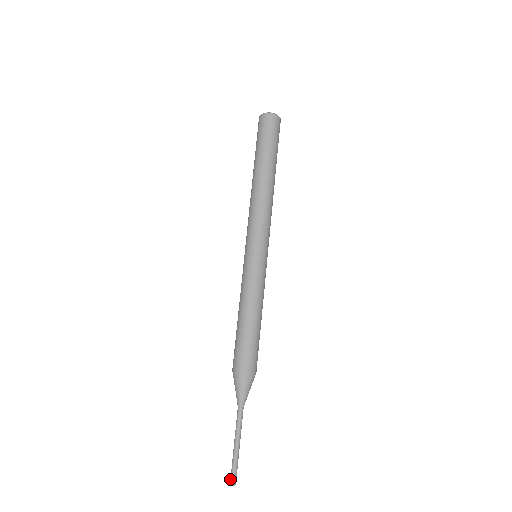
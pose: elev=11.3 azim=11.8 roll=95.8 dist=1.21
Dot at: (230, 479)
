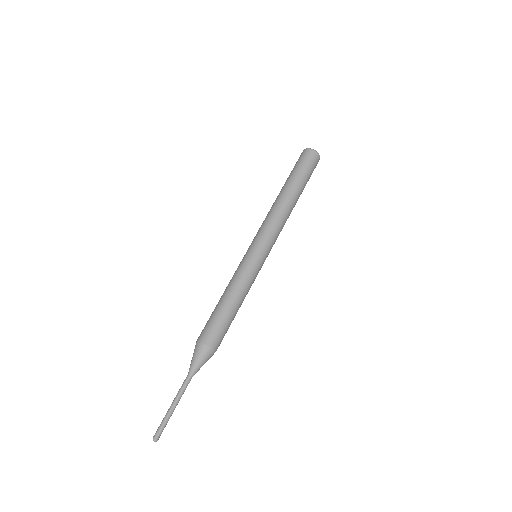
Dot at: occluded
